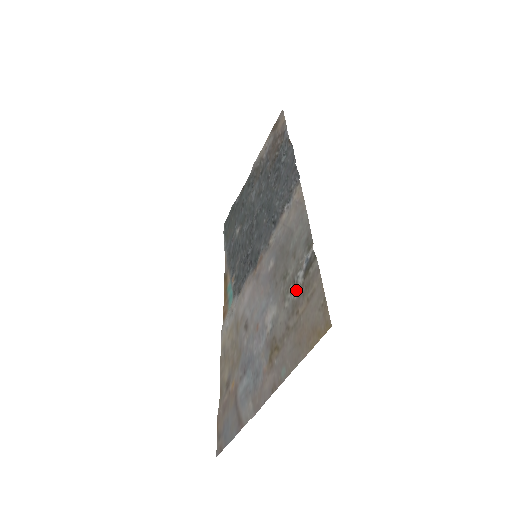
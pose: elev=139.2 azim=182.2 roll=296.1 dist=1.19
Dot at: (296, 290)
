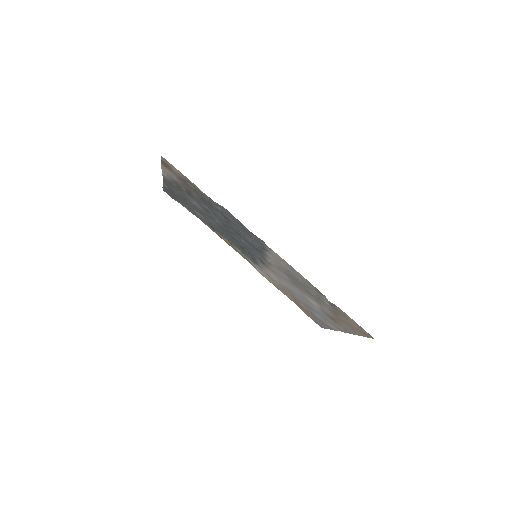
Dot at: (328, 306)
